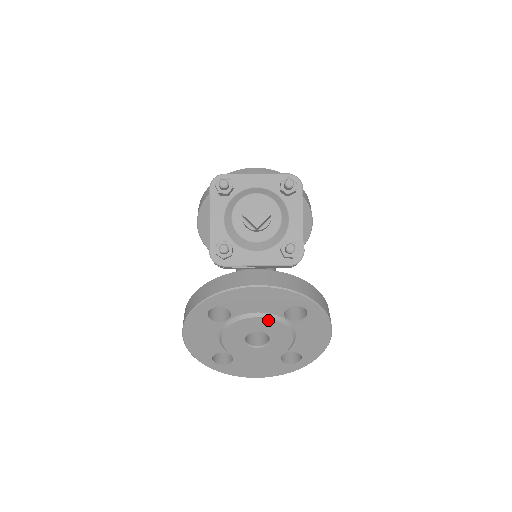
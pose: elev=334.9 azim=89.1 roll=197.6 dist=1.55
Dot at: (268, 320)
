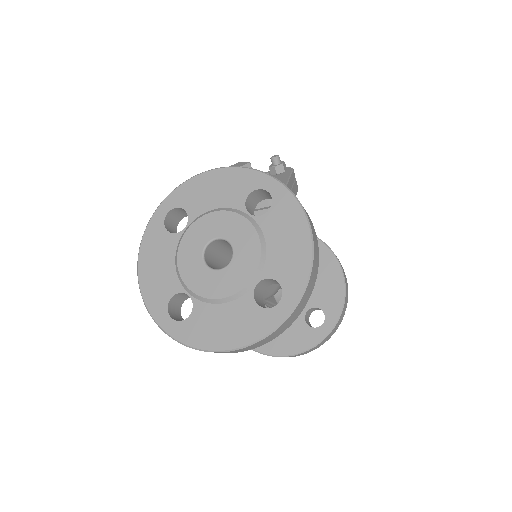
Dot at: (227, 214)
